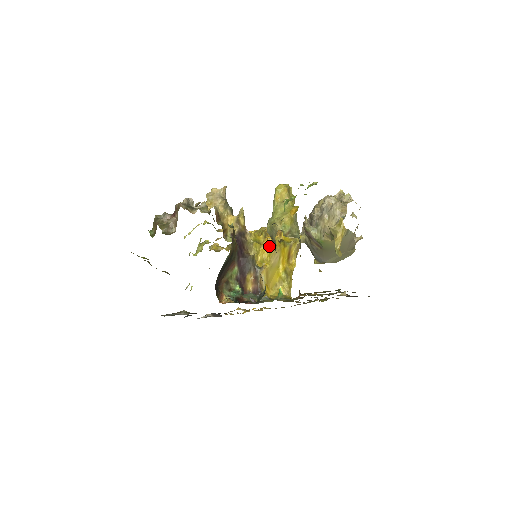
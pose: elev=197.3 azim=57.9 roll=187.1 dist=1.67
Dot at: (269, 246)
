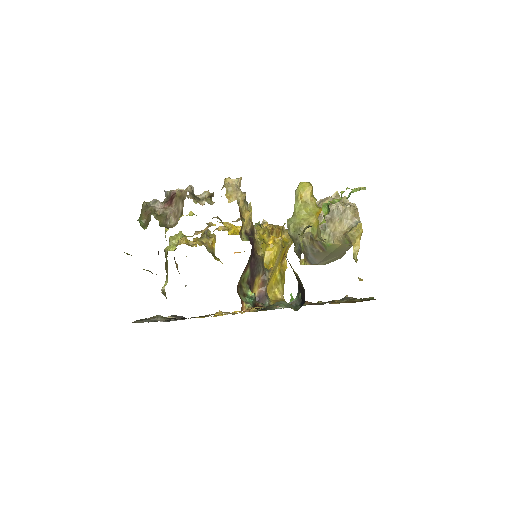
Dot at: (276, 247)
